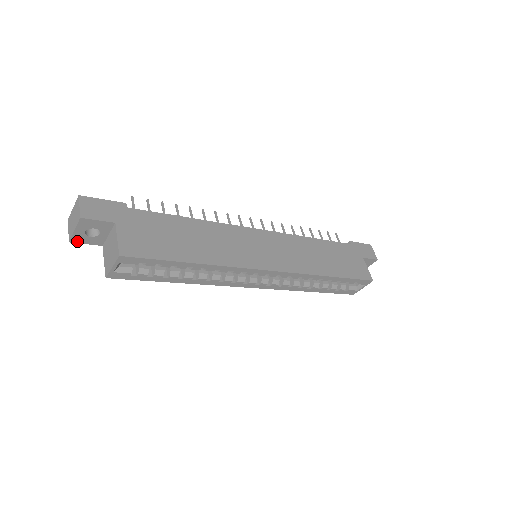
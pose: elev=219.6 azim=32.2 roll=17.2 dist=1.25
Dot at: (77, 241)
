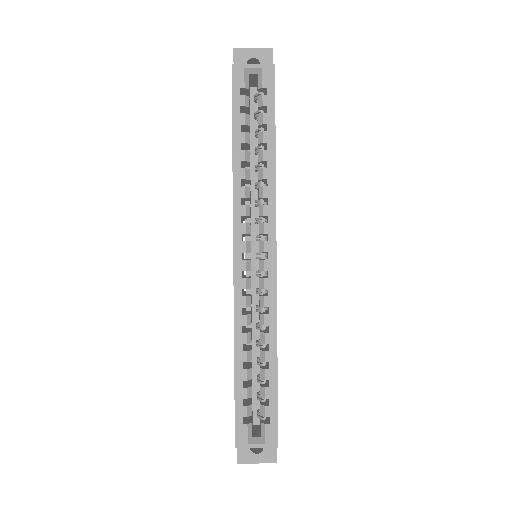
Dot at: (236, 55)
